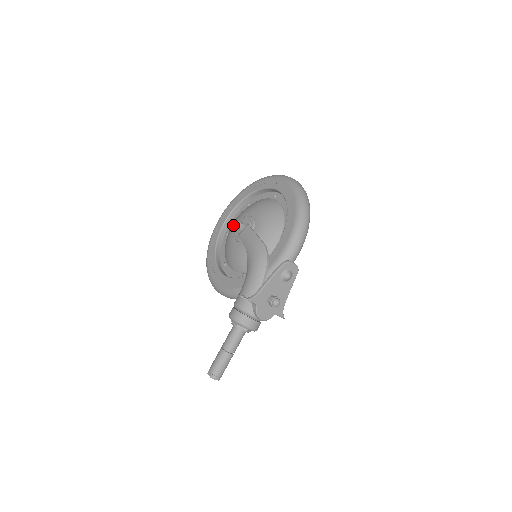
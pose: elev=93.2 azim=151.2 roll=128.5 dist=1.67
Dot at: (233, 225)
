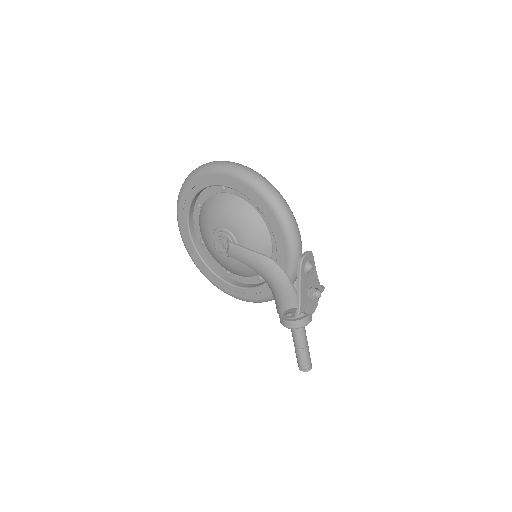
Dot at: (206, 240)
